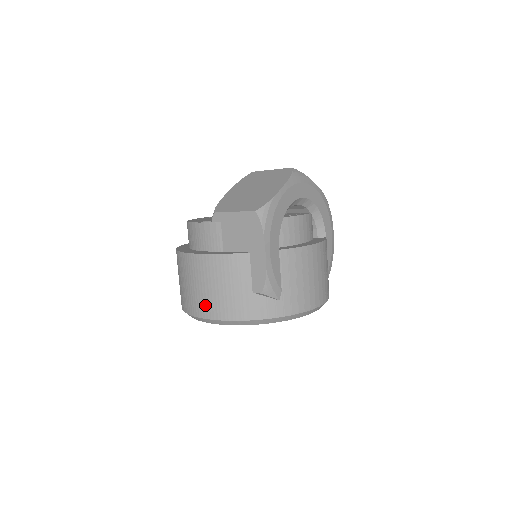
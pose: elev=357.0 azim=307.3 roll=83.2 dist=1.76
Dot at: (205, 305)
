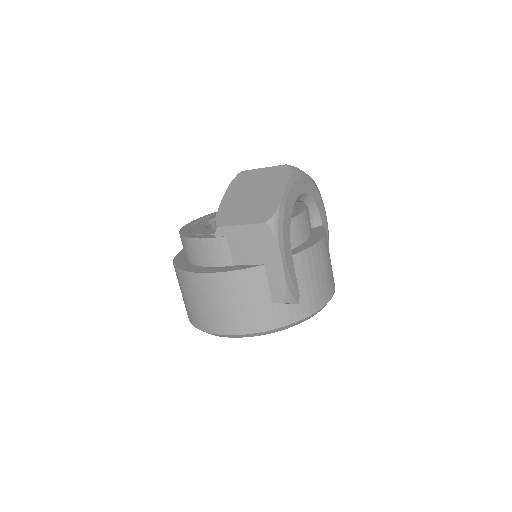
Dot at: (223, 322)
